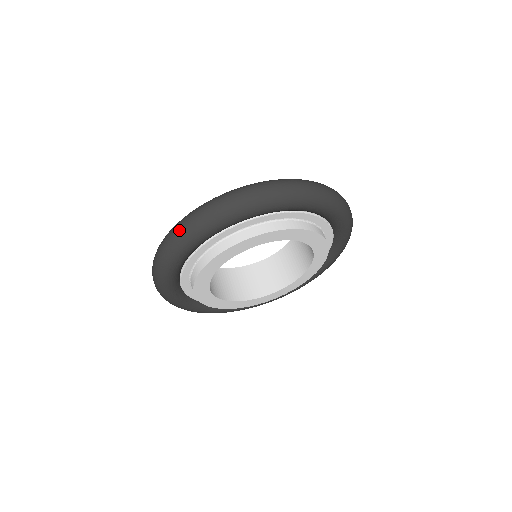
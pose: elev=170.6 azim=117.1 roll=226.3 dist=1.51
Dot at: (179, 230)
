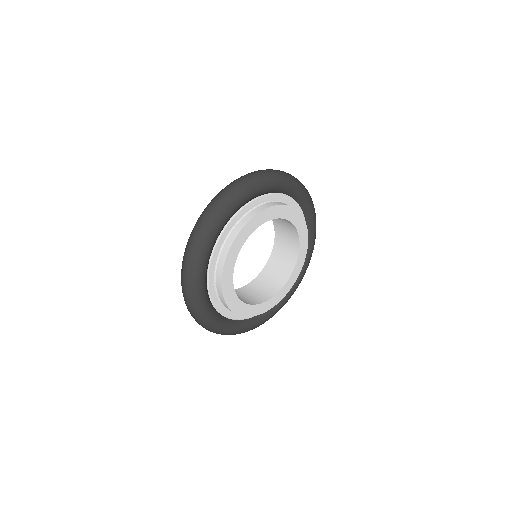
Dot at: (229, 188)
